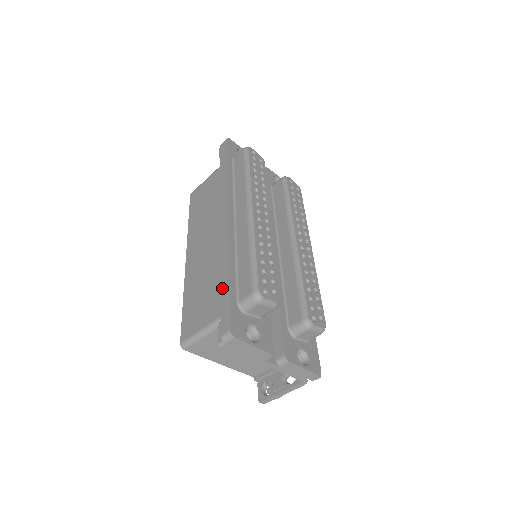
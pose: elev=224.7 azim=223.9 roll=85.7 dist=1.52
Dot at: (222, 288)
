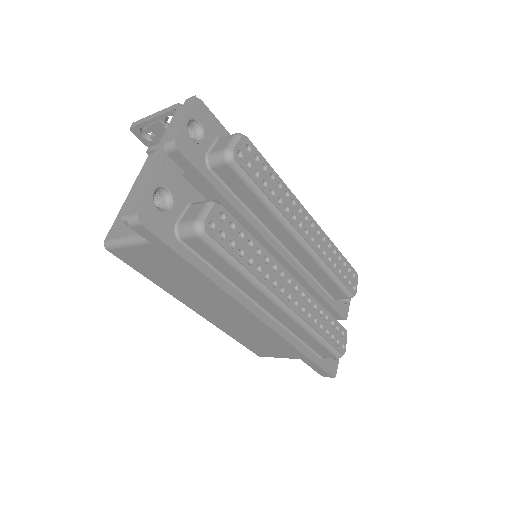
Dot at: (302, 360)
